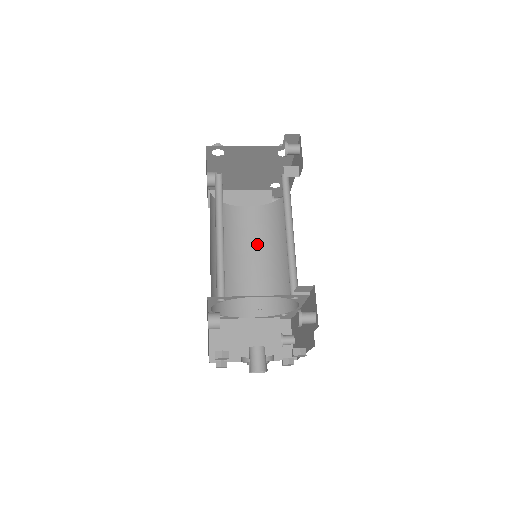
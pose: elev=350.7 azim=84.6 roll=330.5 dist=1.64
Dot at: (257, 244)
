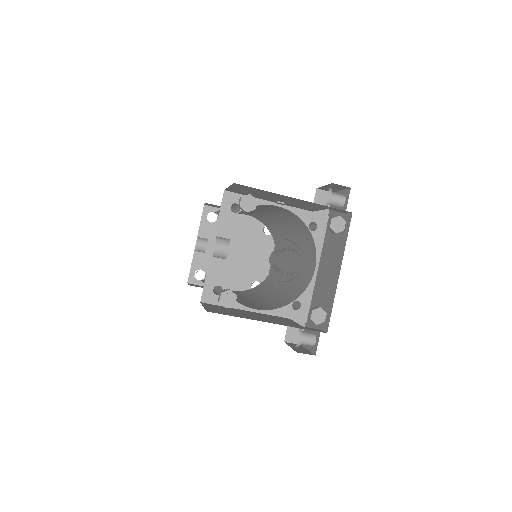
Dot at: (247, 297)
